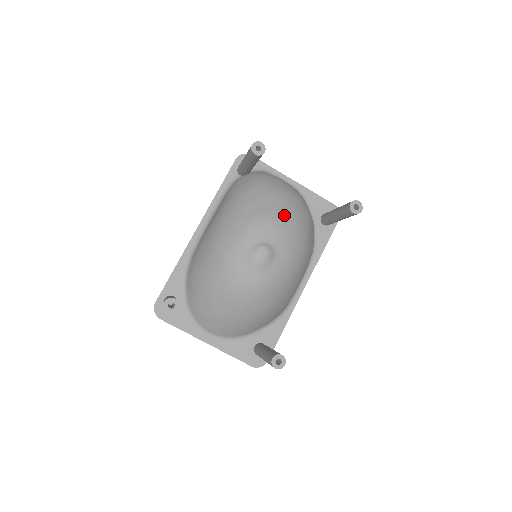
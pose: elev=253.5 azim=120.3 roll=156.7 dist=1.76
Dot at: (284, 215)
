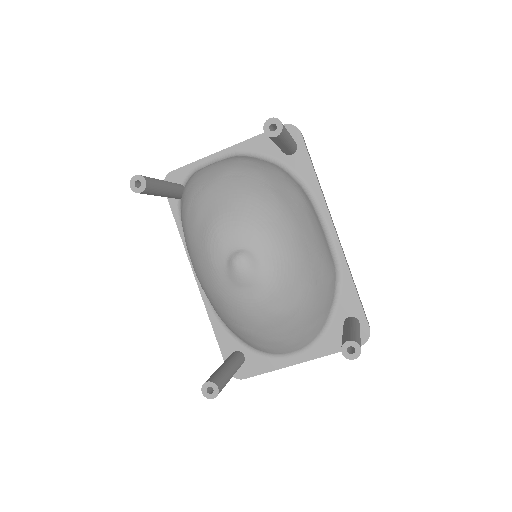
Dot at: (228, 206)
